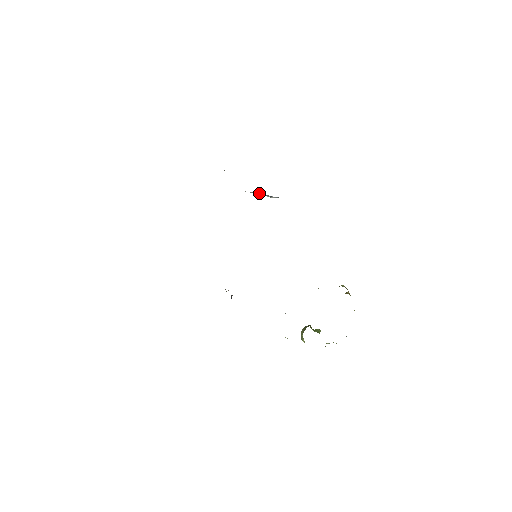
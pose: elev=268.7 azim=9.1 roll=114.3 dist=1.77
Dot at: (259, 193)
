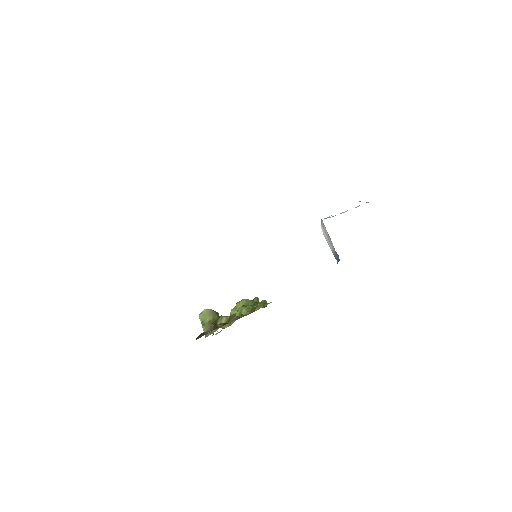
Dot at: occluded
